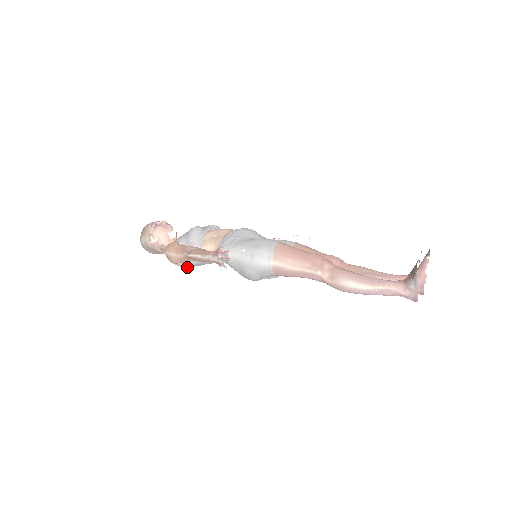
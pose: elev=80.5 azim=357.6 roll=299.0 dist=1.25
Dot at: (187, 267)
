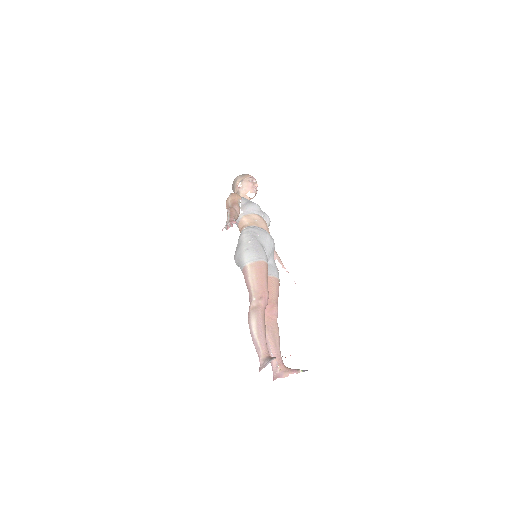
Dot at: occluded
